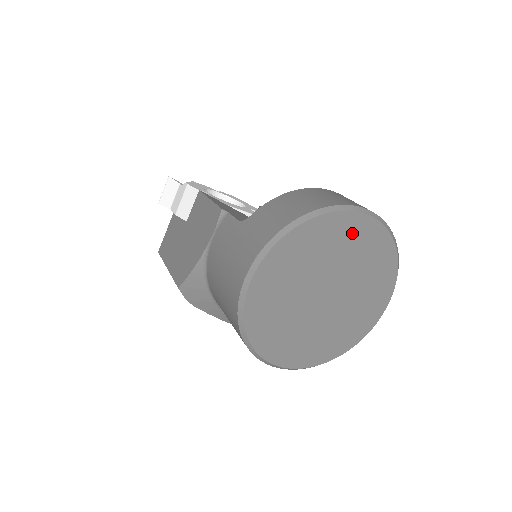
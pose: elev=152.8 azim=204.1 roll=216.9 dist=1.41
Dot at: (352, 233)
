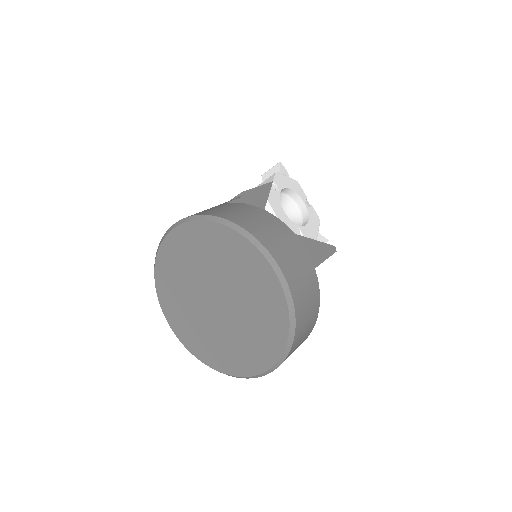
Dot at: (254, 272)
